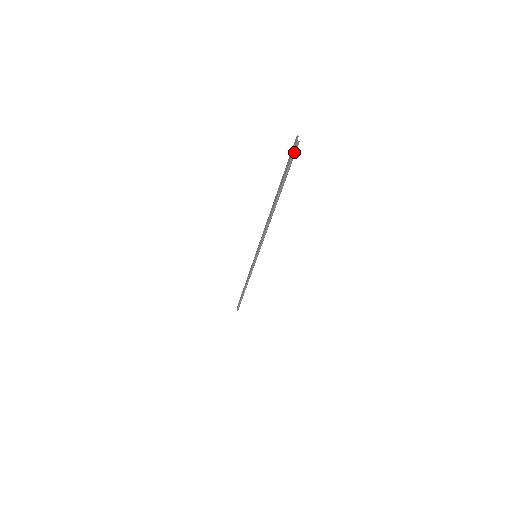
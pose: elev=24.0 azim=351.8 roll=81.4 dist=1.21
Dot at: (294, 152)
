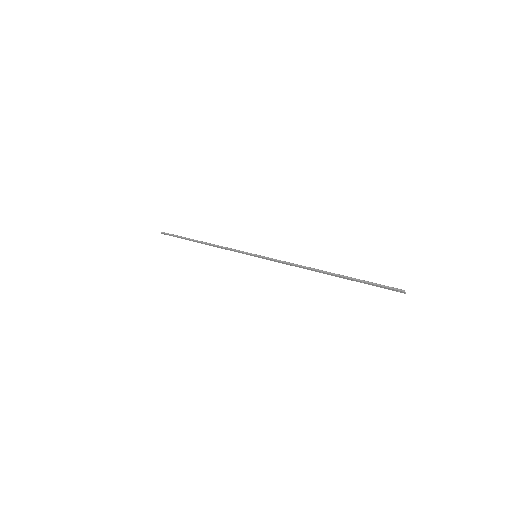
Dot at: occluded
